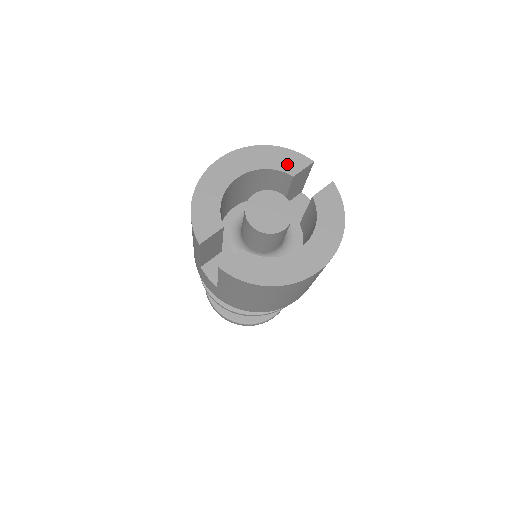
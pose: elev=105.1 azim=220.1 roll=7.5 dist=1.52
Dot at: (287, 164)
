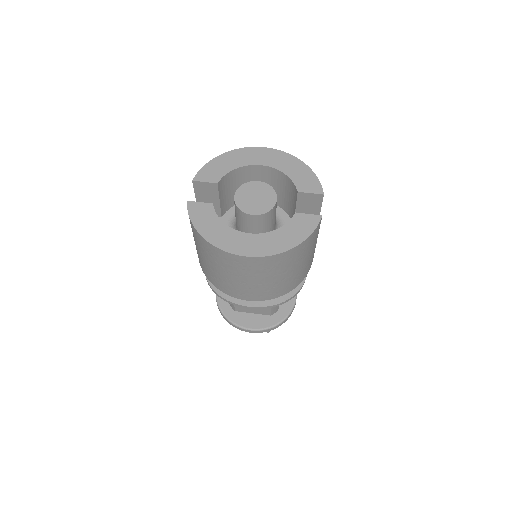
Dot at: (303, 182)
